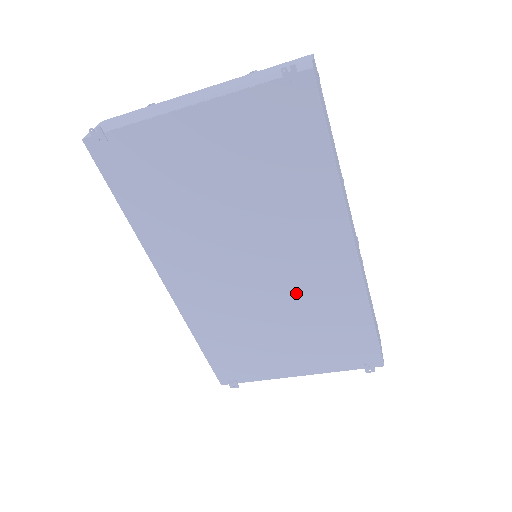
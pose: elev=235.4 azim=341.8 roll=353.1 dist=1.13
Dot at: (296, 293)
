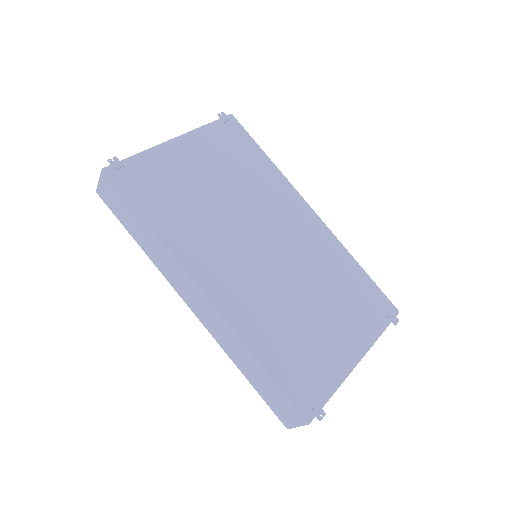
Dot at: (303, 260)
